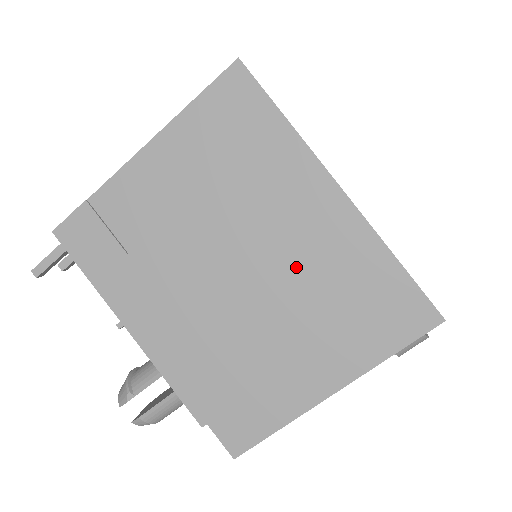
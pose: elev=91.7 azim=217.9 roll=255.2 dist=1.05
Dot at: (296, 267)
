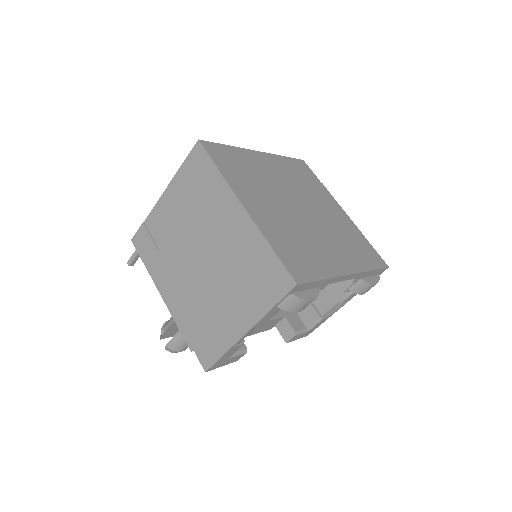
Dot at: (226, 254)
